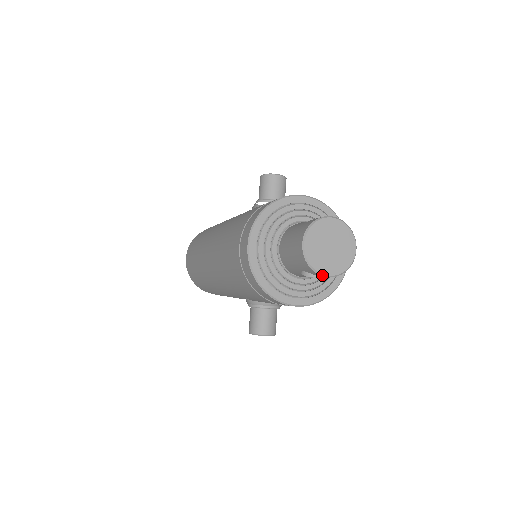
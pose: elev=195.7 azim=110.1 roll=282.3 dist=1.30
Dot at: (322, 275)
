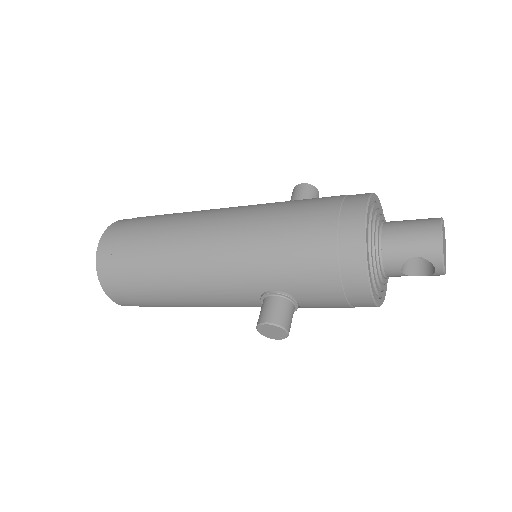
Dot at: (443, 264)
